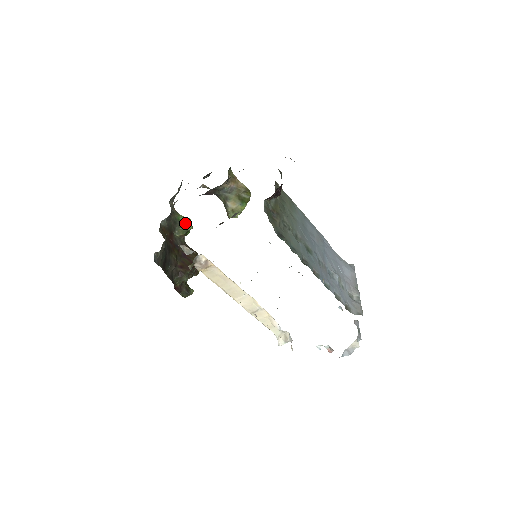
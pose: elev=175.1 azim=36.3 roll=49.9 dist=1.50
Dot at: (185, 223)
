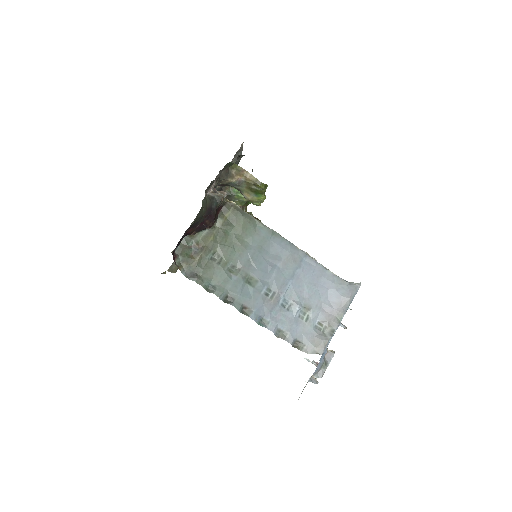
Dot at: (241, 195)
